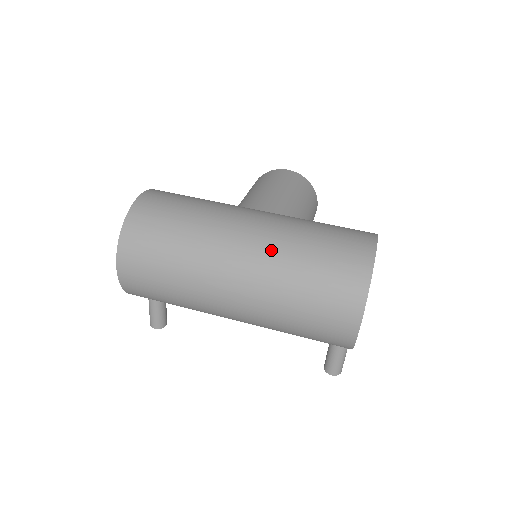
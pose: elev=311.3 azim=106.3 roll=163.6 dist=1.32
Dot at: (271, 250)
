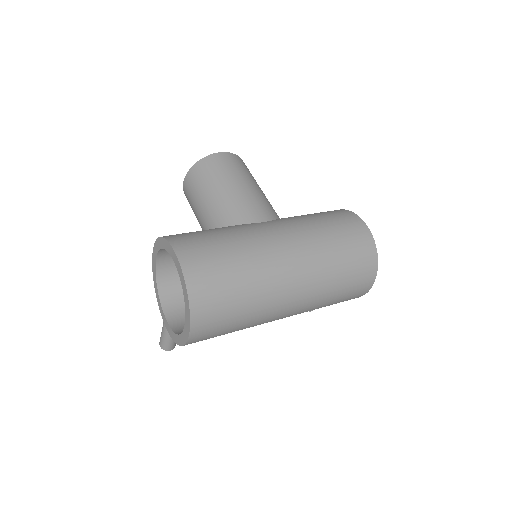
Dot at: (314, 264)
